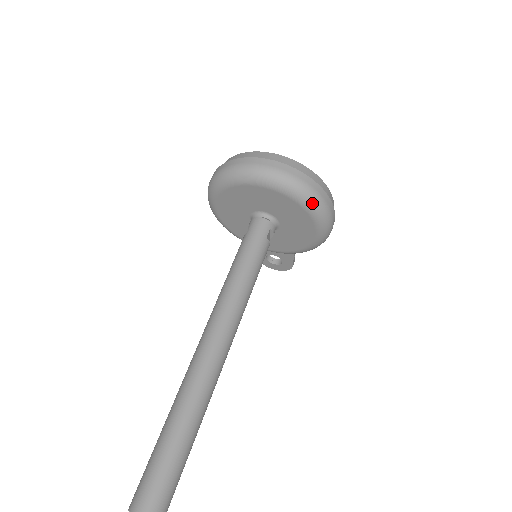
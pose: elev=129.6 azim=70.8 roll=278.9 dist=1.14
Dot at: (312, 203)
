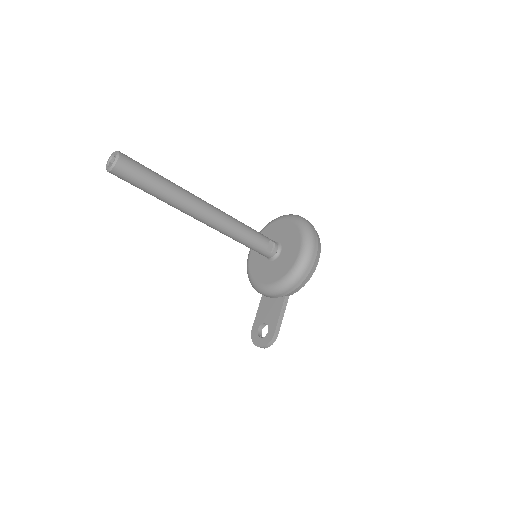
Dot at: (305, 226)
